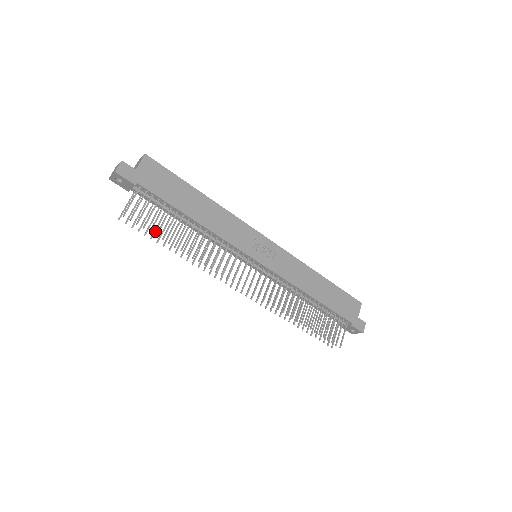
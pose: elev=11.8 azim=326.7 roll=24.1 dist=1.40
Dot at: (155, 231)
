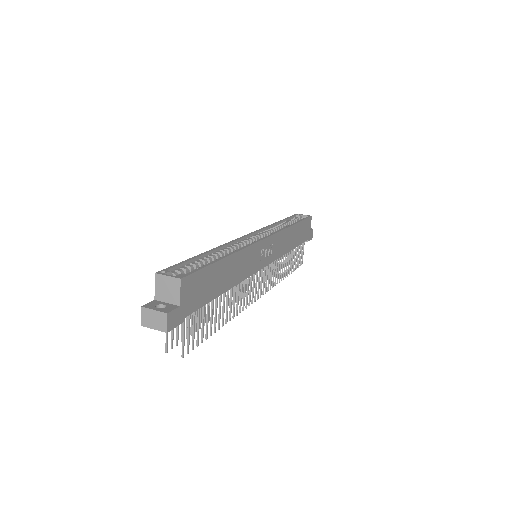
Dot at: occluded
